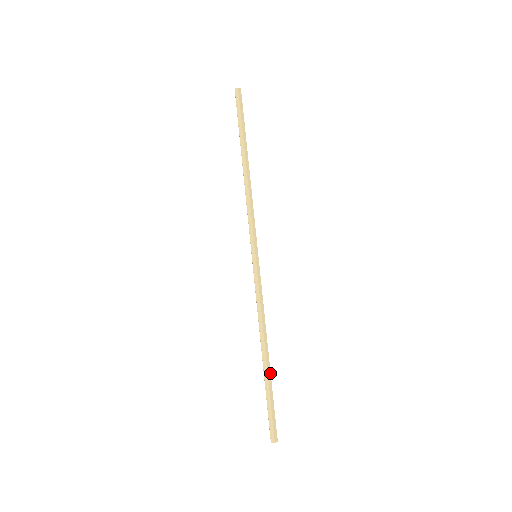
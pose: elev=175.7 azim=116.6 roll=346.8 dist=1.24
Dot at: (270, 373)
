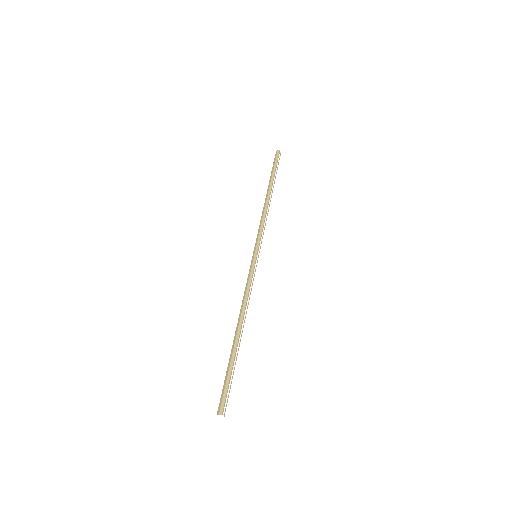
Dot at: (236, 349)
